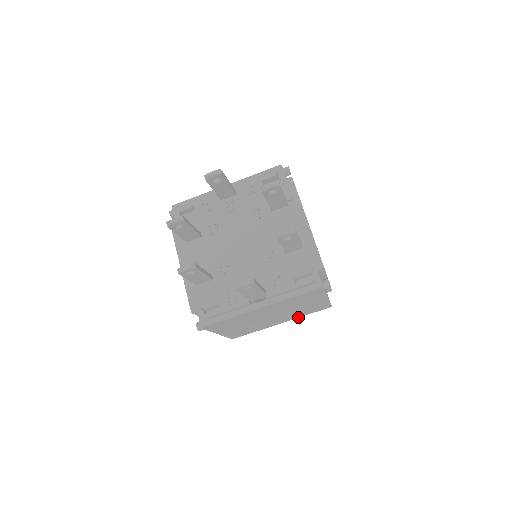
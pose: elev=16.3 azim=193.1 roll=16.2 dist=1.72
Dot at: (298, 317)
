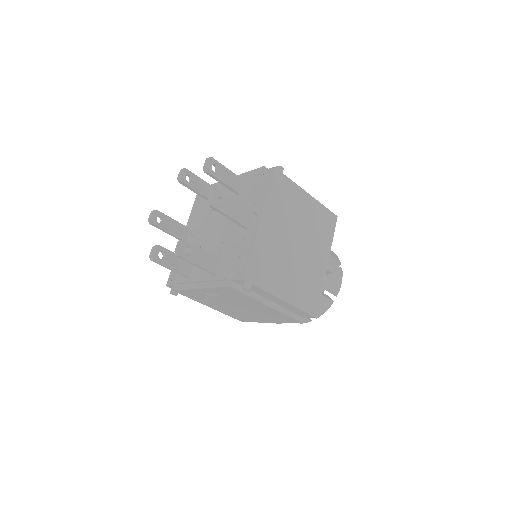
Dot at: (330, 248)
